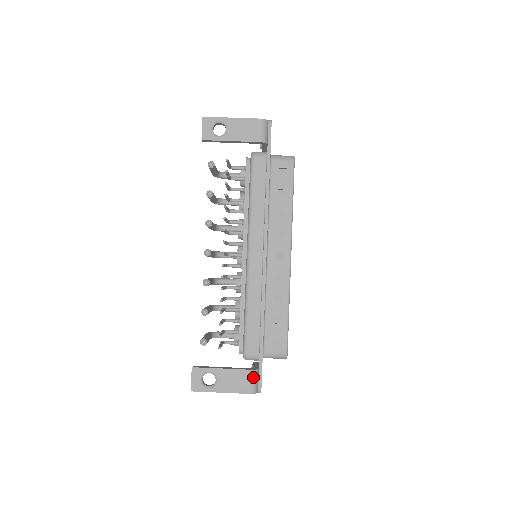
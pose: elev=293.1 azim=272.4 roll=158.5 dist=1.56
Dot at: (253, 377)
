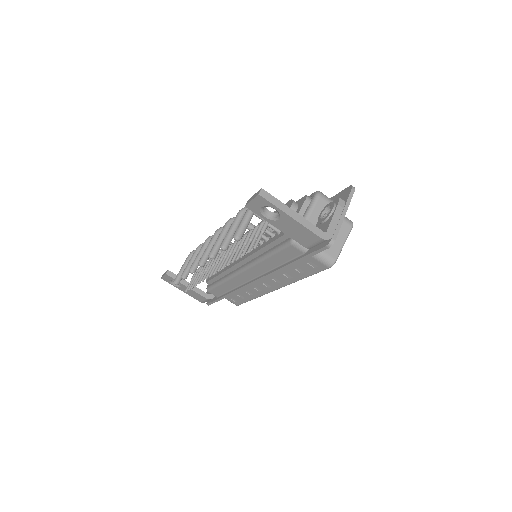
Dot at: (206, 300)
